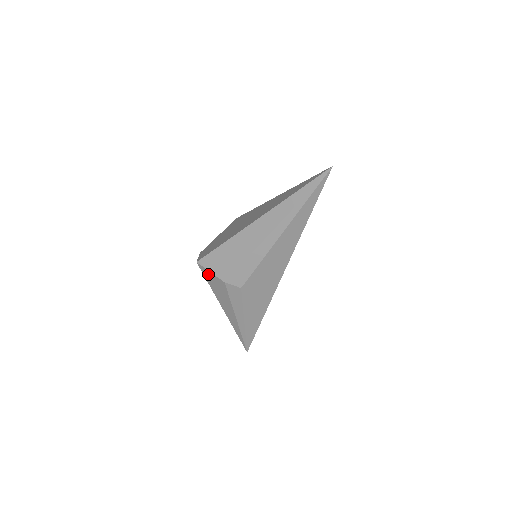
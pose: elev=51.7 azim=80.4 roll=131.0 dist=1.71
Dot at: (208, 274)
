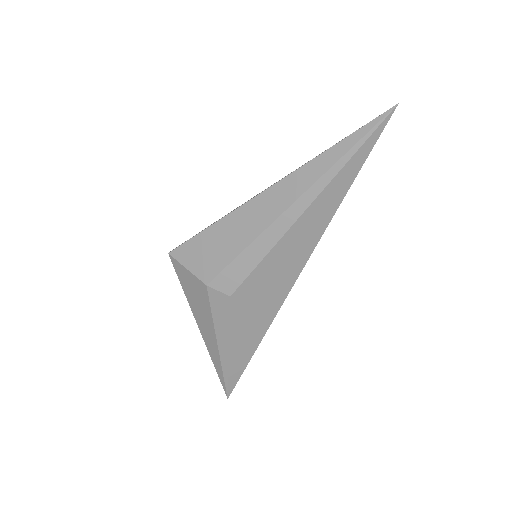
Dot at: (183, 272)
